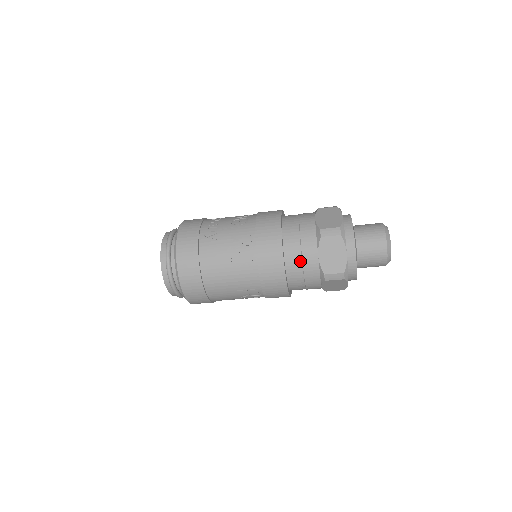
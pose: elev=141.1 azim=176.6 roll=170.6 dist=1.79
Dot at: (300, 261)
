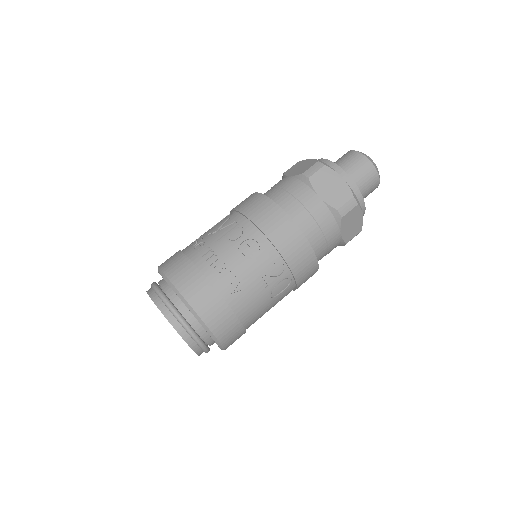
Dot at: (326, 248)
